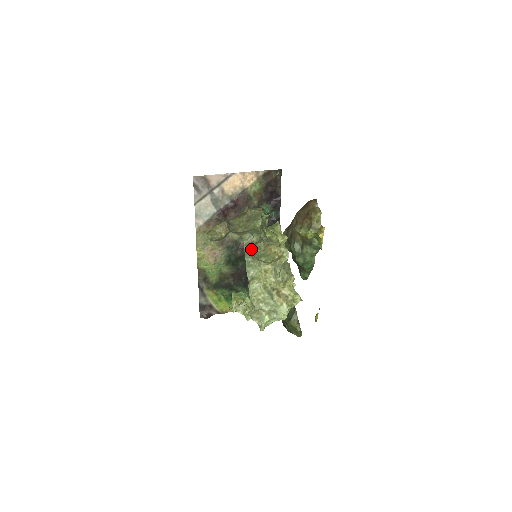
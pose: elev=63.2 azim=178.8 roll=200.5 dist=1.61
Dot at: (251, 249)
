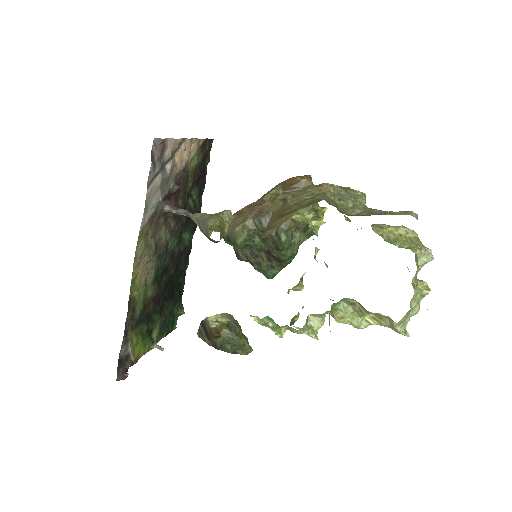
Dot at: occluded
